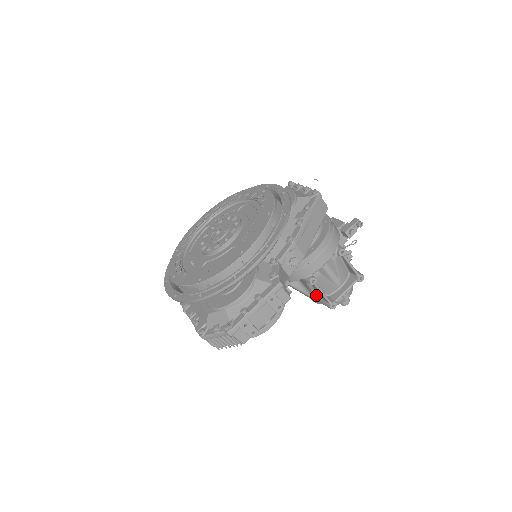
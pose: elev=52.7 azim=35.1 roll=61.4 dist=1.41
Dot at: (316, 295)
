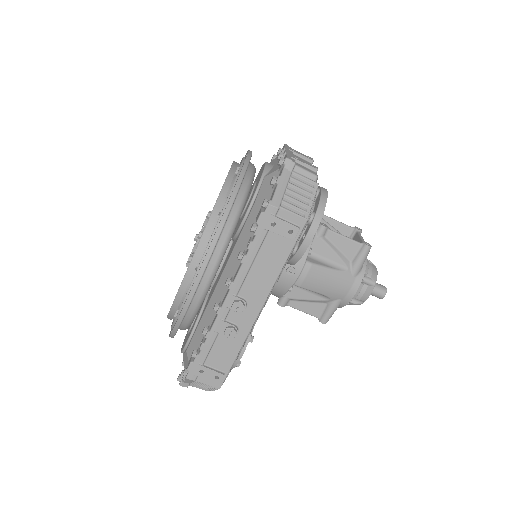
Dot at: (346, 261)
